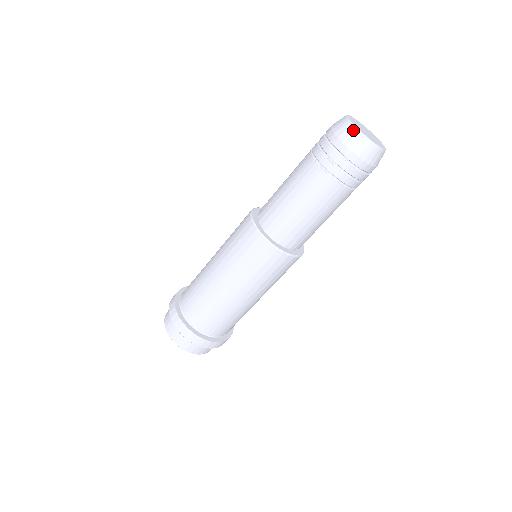
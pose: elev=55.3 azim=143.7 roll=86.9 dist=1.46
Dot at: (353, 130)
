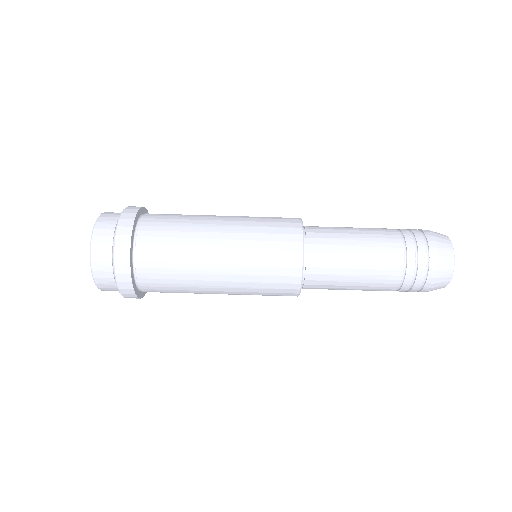
Dot at: (449, 243)
